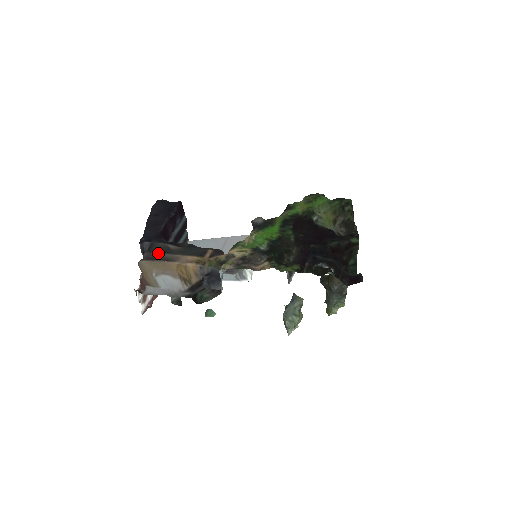
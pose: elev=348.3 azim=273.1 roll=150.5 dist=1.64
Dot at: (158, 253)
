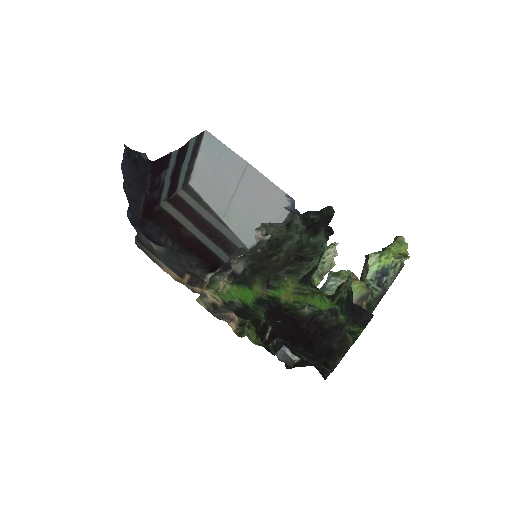
Dot at: (145, 248)
